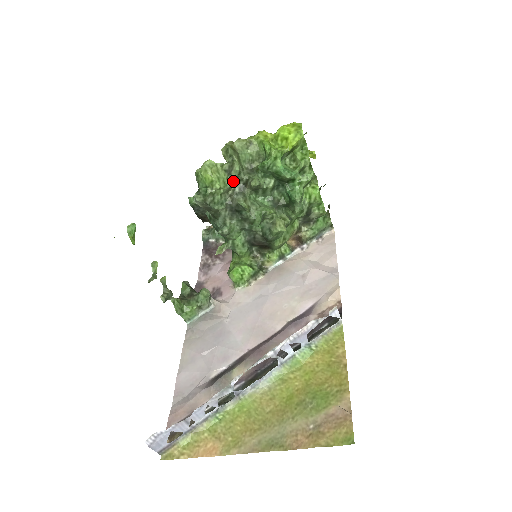
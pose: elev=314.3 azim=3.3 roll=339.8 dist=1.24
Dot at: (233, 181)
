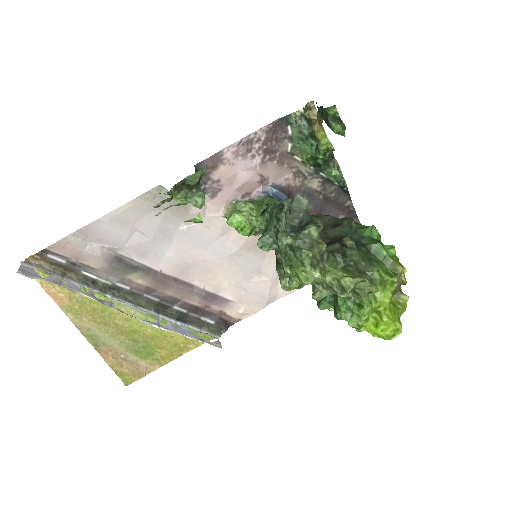
Dot at: occluded
